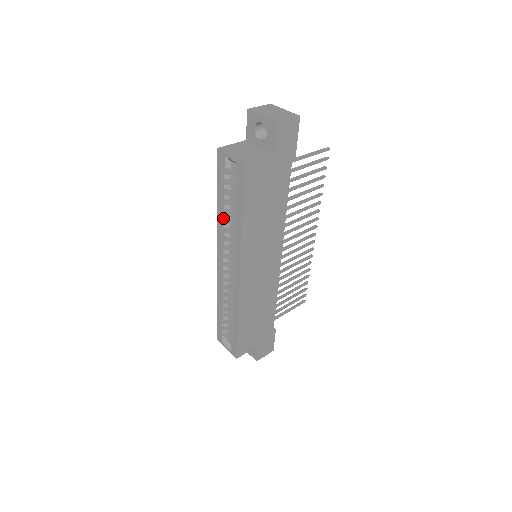
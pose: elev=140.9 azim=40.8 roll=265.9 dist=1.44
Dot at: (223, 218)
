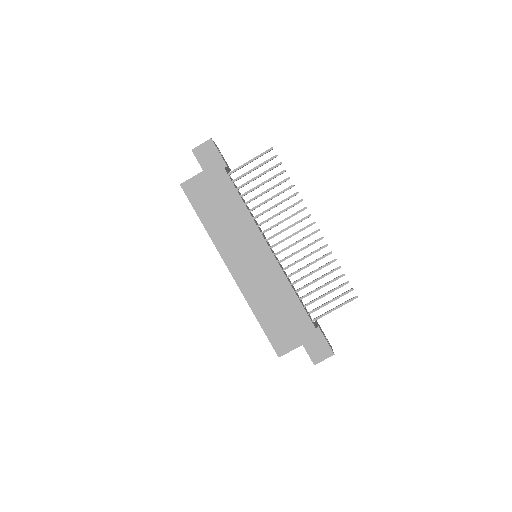
Dot at: occluded
